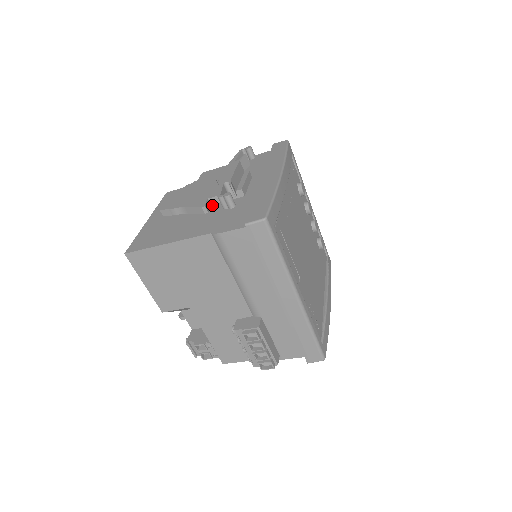
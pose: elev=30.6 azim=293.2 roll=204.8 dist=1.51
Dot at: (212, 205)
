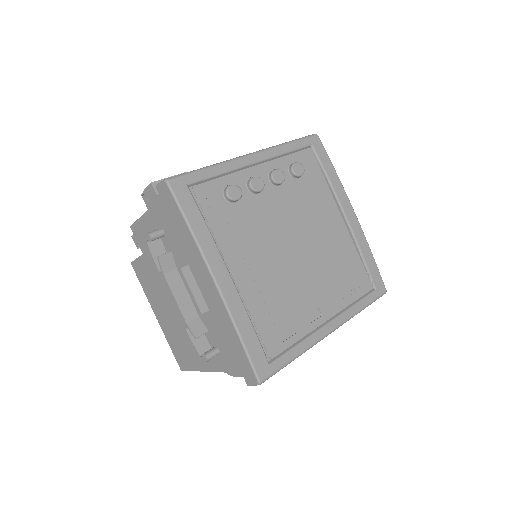
Dot at: occluded
